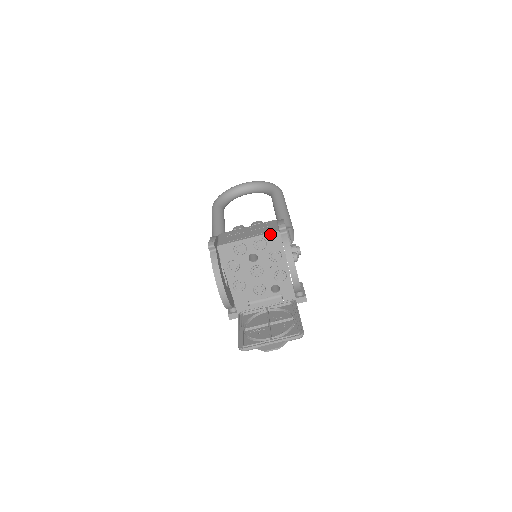
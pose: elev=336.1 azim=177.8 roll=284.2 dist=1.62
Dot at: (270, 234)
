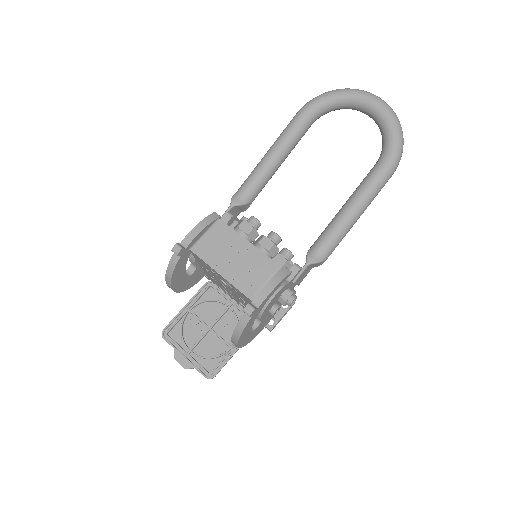
Dot at: (242, 293)
